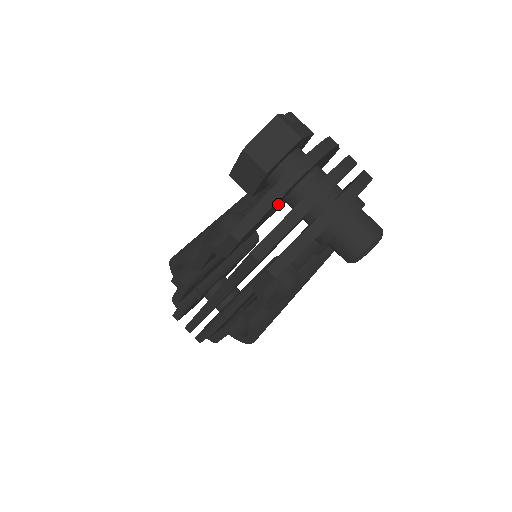
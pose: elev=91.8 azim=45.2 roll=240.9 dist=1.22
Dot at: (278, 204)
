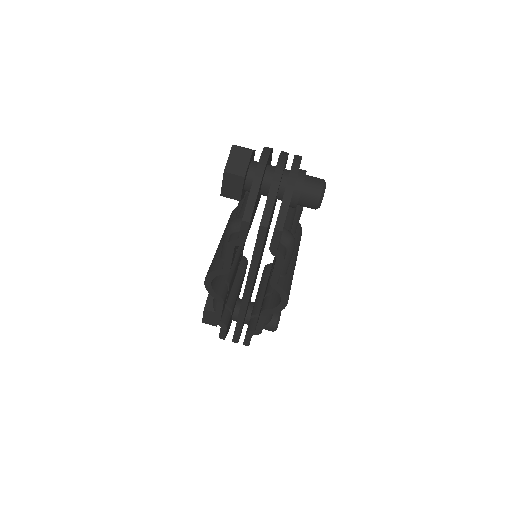
Dot at: (258, 195)
